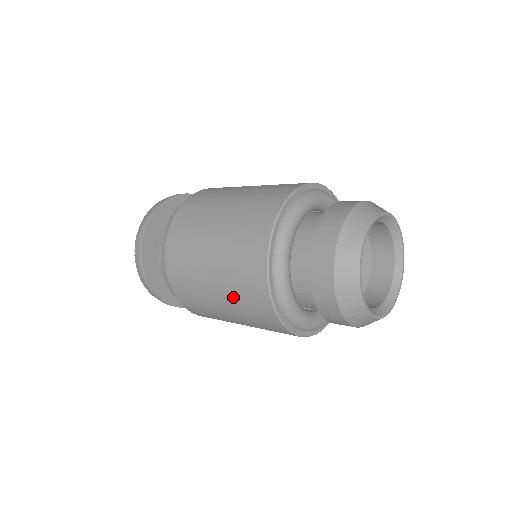
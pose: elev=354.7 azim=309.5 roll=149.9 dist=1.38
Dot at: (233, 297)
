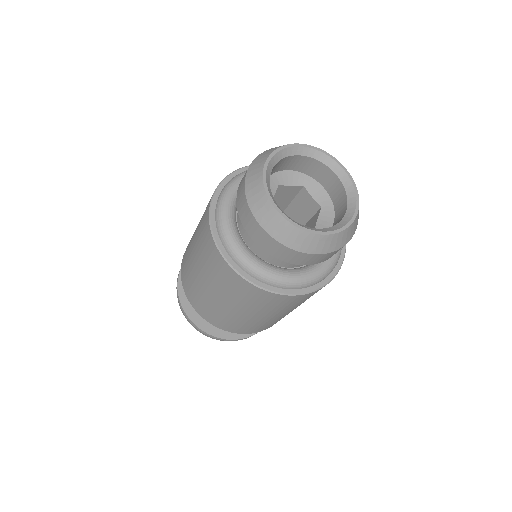
Dot at: (209, 274)
